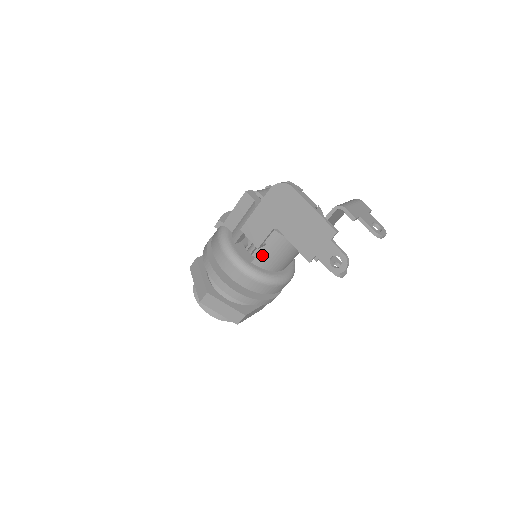
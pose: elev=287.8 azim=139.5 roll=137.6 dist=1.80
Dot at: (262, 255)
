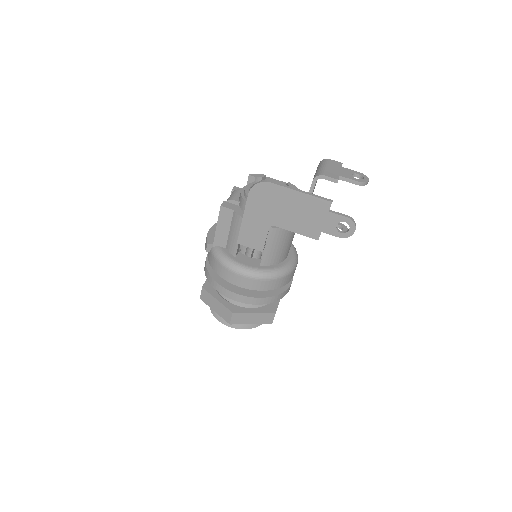
Dot at: (267, 254)
